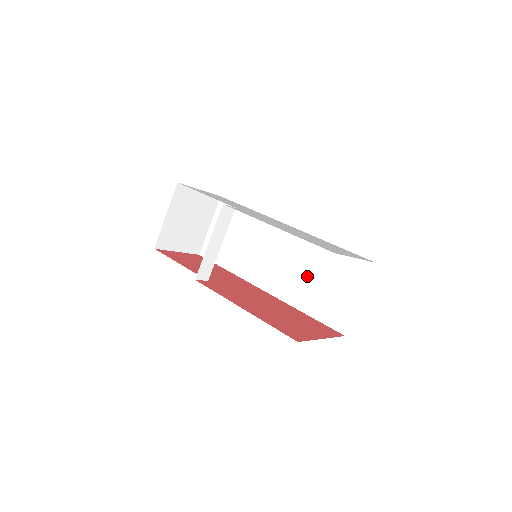
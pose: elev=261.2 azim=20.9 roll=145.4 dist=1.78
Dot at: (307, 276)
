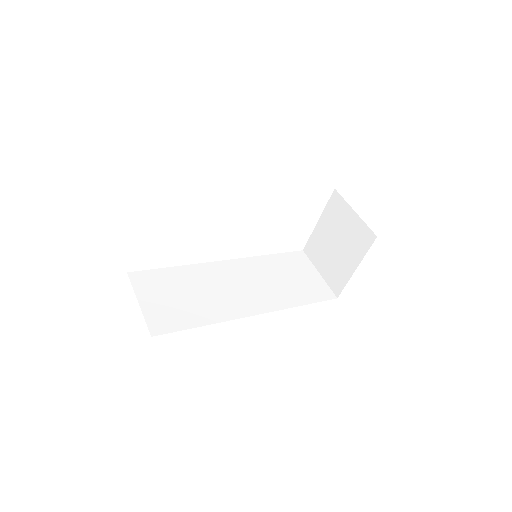
Dot at: (276, 282)
